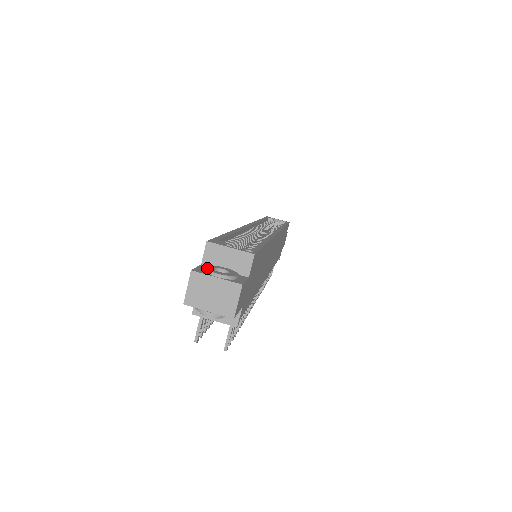
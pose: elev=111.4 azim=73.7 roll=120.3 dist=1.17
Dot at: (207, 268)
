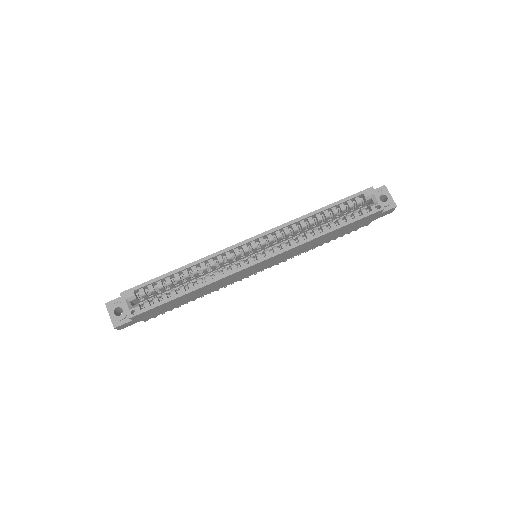
Dot at: (112, 307)
